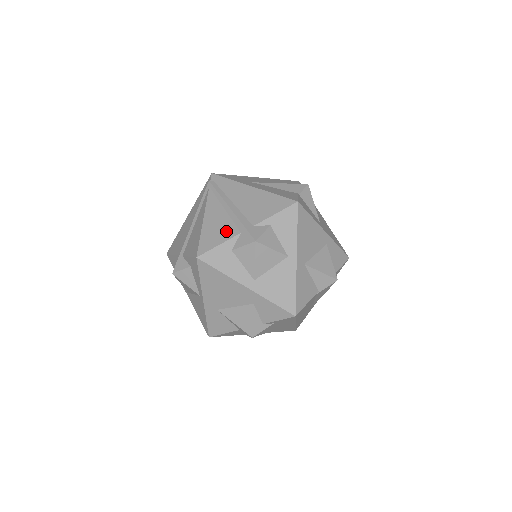
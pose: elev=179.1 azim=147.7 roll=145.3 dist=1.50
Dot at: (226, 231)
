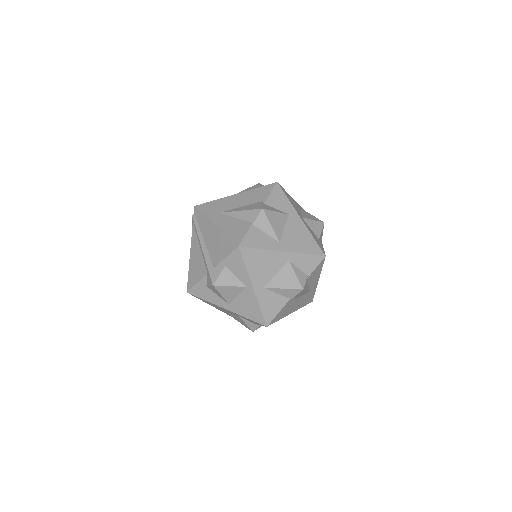
Dot at: (200, 270)
